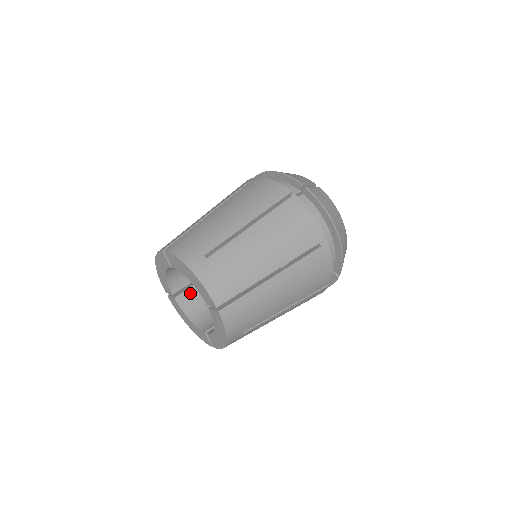
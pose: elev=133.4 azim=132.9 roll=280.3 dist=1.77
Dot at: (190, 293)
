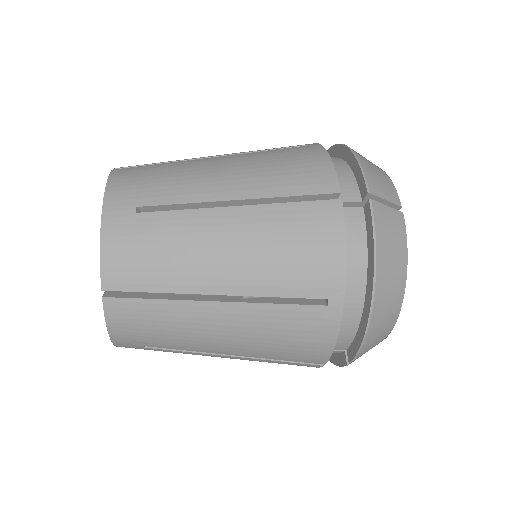
Dot at: occluded
